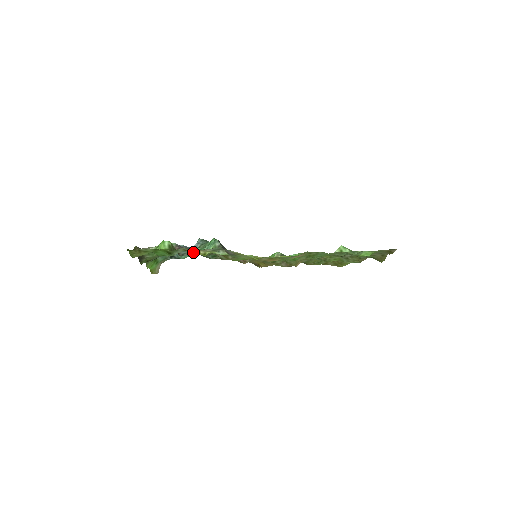
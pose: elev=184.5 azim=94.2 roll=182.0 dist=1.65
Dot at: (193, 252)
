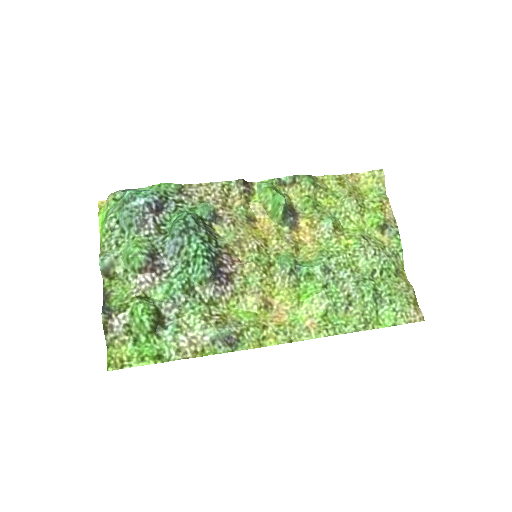
Dot at: (181, 314)
